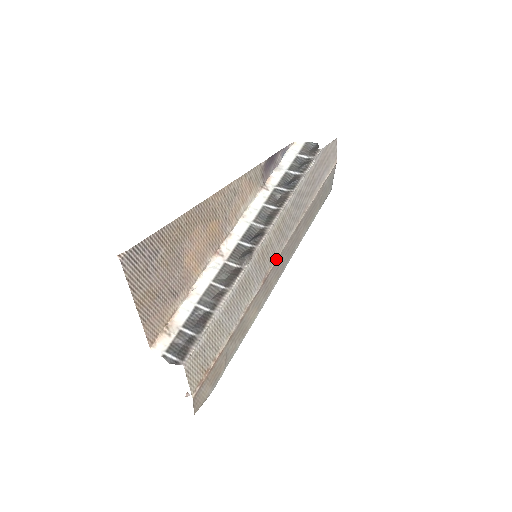
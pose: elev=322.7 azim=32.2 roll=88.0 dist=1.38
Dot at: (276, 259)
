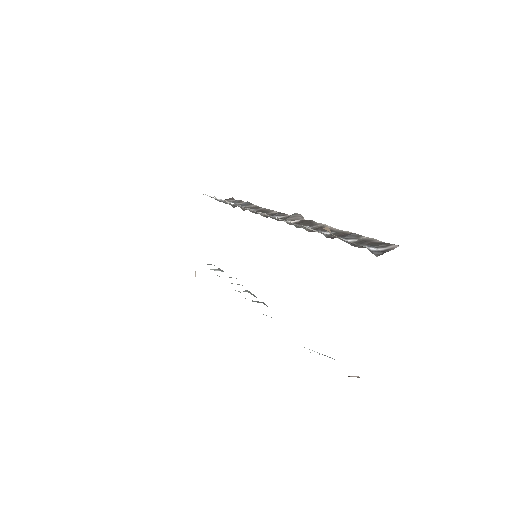
Dot at: occluded
